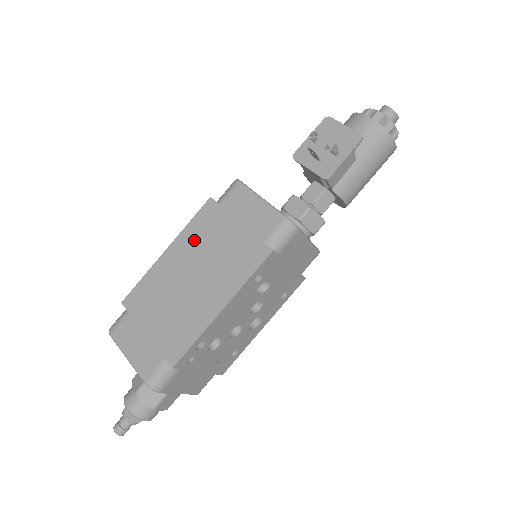
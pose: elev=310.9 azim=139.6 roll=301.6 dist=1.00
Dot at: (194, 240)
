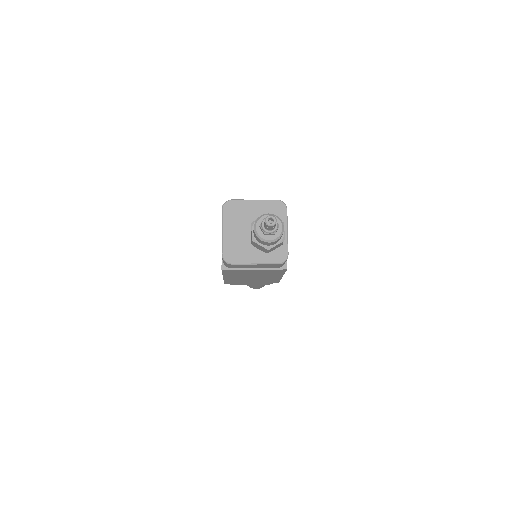
Dot at: occluded
